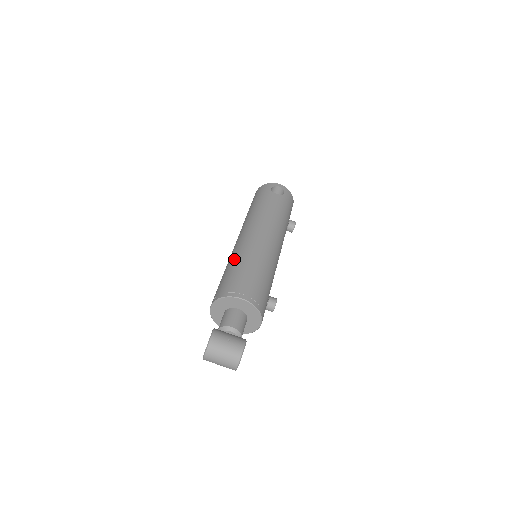
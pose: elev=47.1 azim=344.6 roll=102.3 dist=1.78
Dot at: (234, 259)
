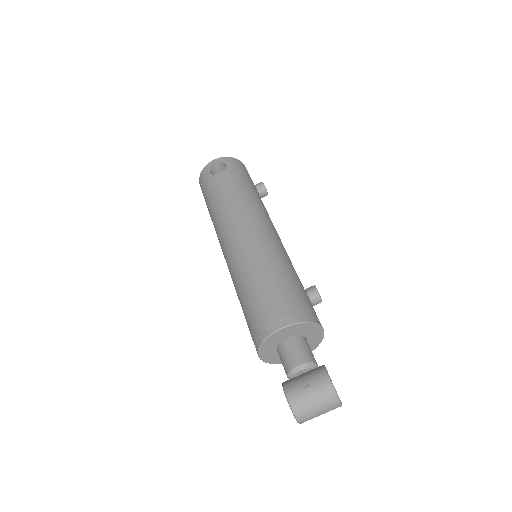
Dot at: (238, 285)
